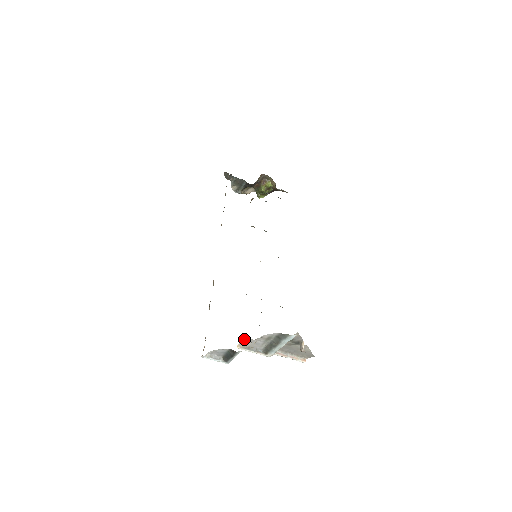
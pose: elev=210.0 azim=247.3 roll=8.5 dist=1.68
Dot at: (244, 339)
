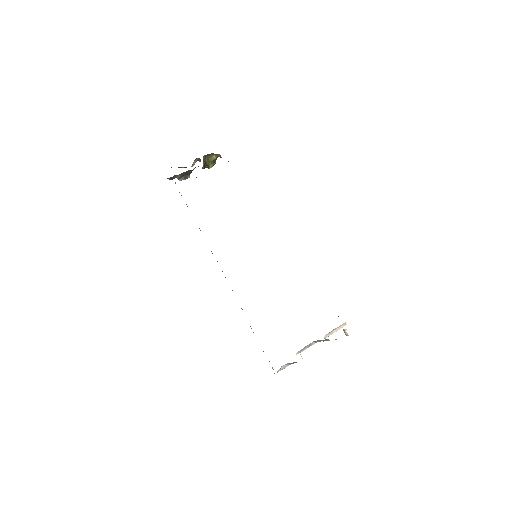
Dot at: occluded
